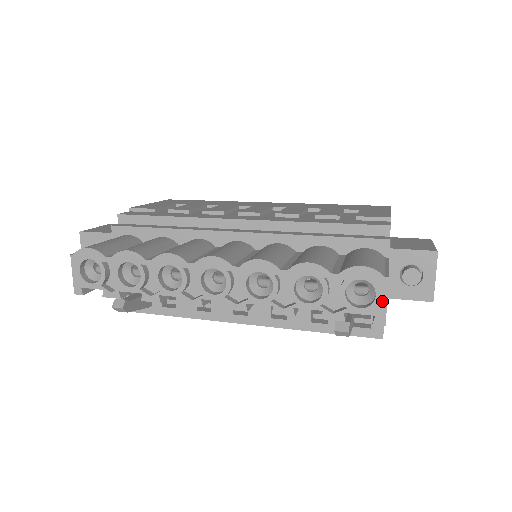
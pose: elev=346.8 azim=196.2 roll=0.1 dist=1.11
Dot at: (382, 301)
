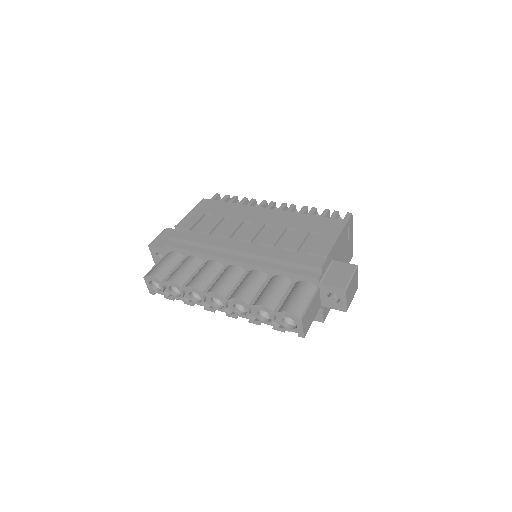
Dot at: (300, 328)
